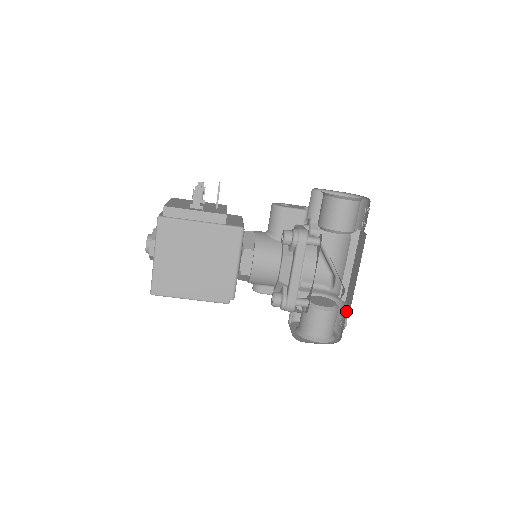
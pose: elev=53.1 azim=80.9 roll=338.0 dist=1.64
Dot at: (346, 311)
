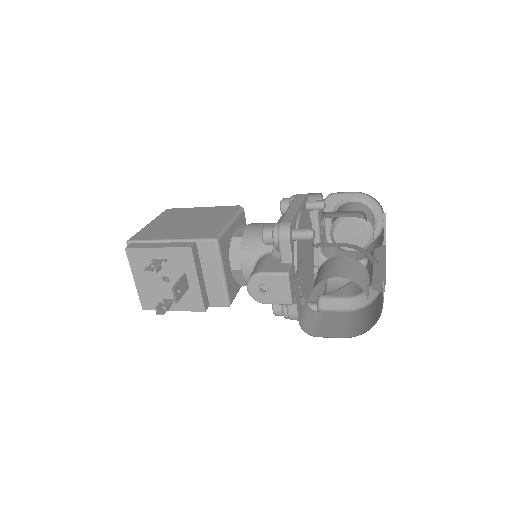
Dot at: occluded
